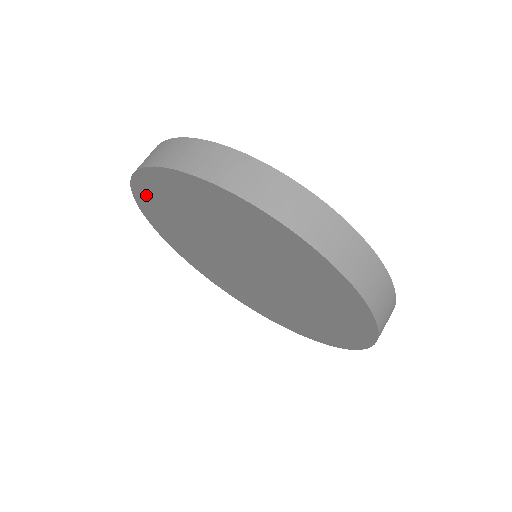
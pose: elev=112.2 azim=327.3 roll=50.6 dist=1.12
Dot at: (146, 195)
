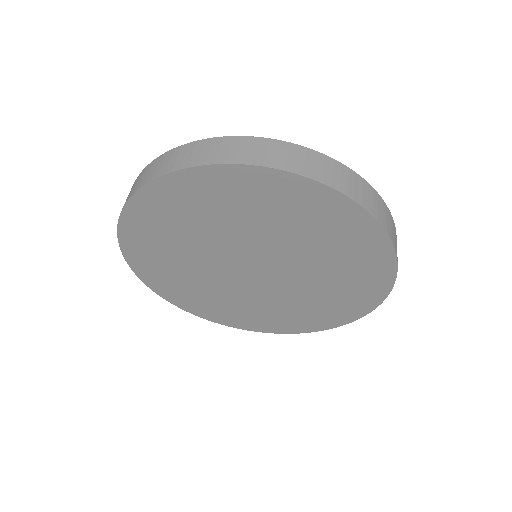
Dot at: (145, 268)
